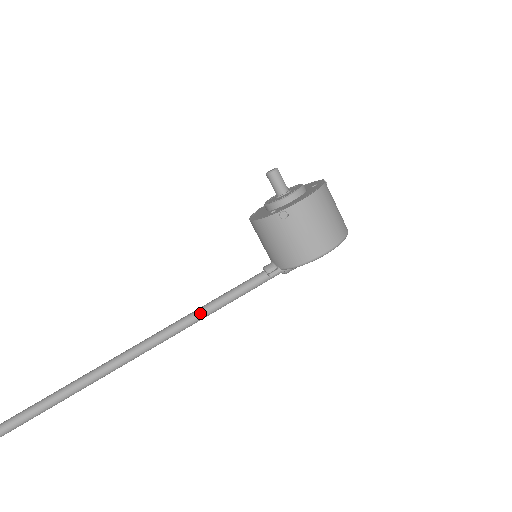
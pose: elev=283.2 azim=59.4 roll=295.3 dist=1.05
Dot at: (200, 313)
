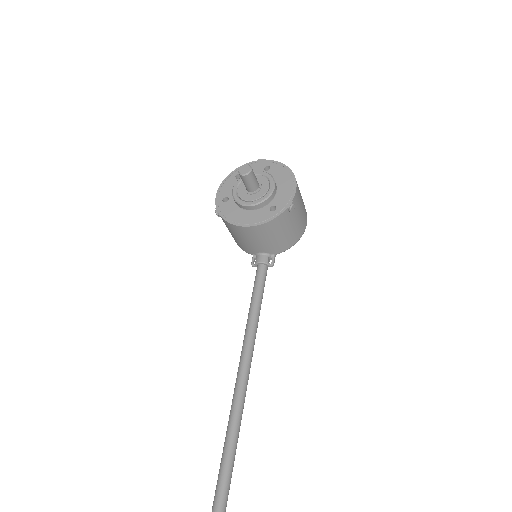
Dot at: (254, 336)
